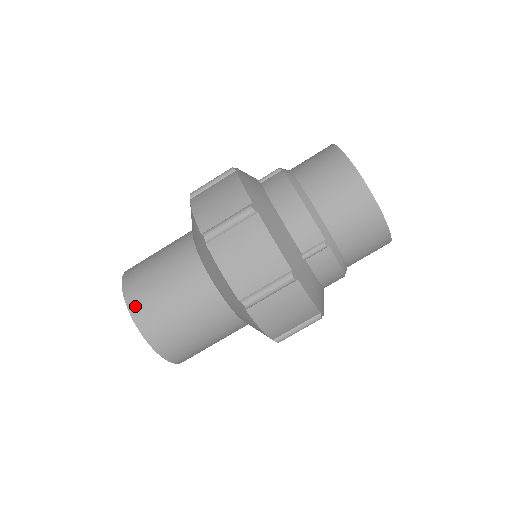
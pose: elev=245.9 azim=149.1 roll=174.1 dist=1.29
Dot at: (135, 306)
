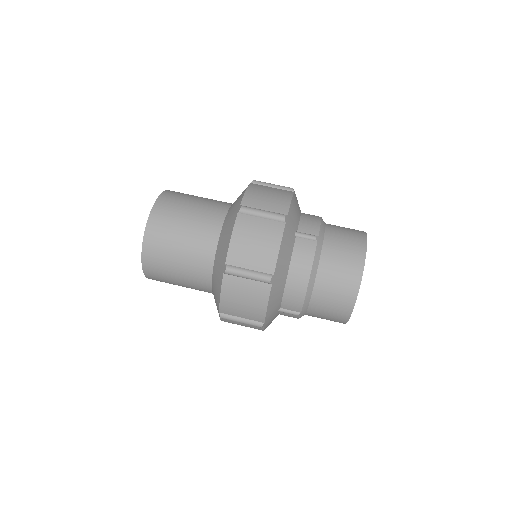
Dot at: (171, 192)
